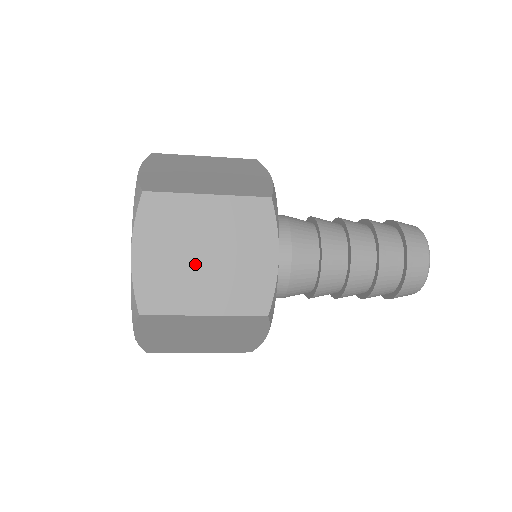
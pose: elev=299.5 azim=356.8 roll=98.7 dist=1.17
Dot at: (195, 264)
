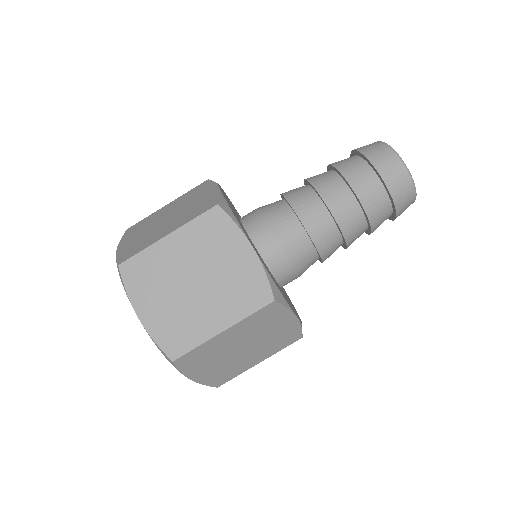
Dot at: (238, 356)
